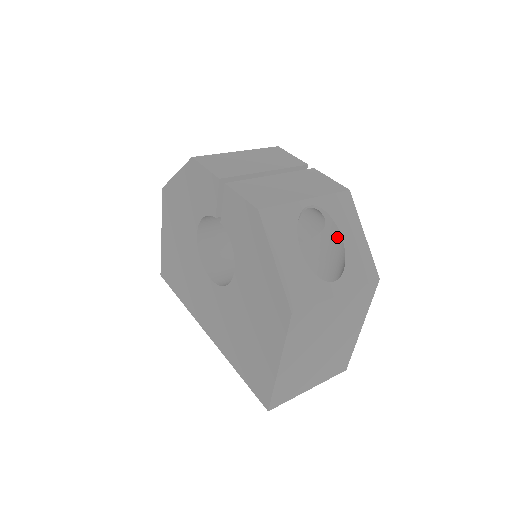
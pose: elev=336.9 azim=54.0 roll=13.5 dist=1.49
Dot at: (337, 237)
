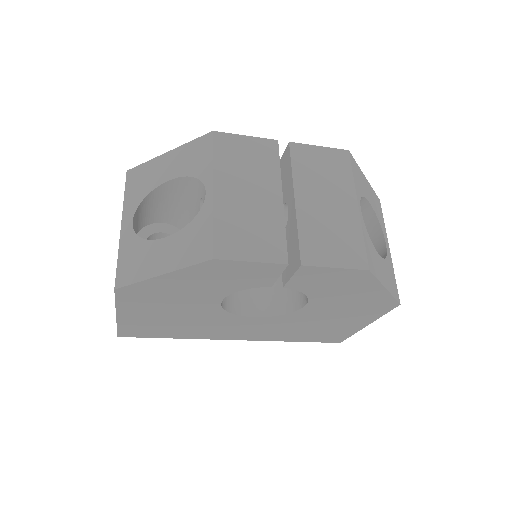
Dot at: (364, 205)
